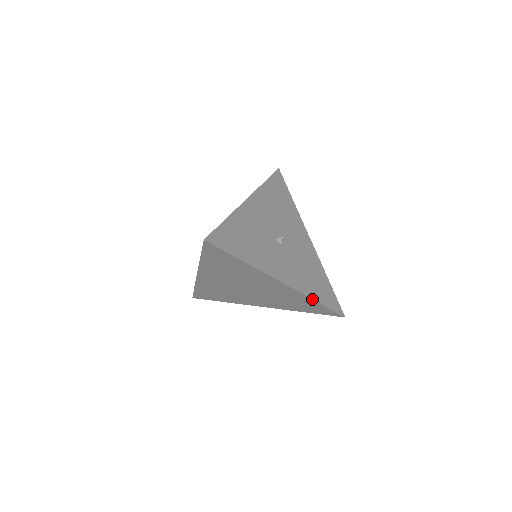
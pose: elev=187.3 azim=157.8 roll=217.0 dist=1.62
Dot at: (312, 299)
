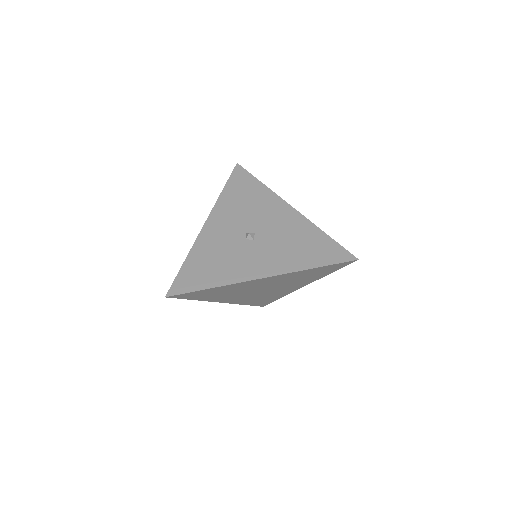
Dot at: (305, 270)
